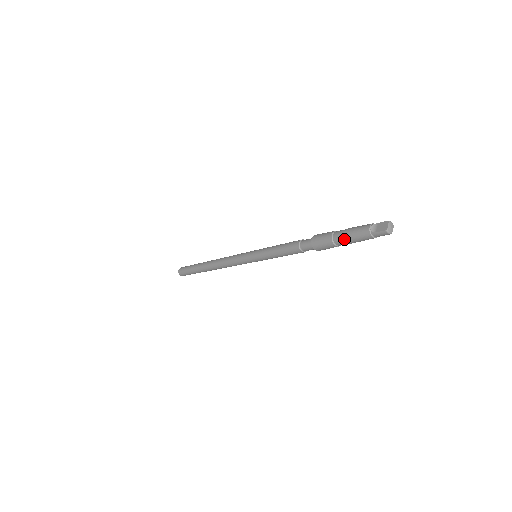
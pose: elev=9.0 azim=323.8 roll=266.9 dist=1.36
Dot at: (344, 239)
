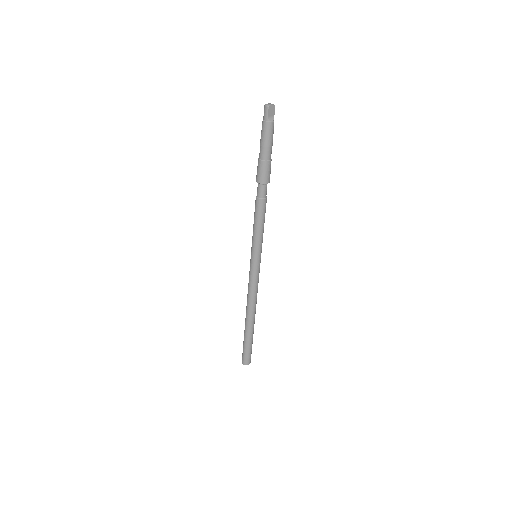
Dot at: (260, 147)
